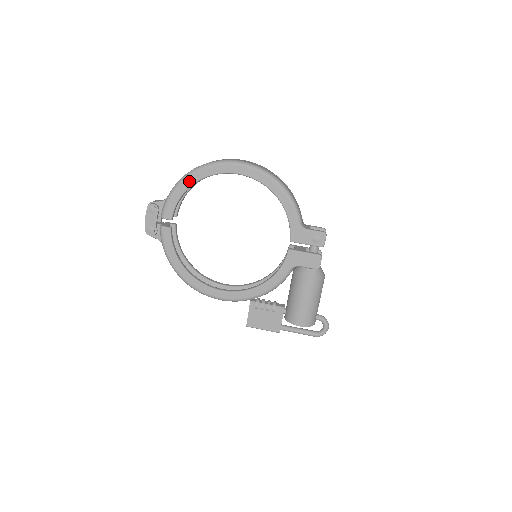
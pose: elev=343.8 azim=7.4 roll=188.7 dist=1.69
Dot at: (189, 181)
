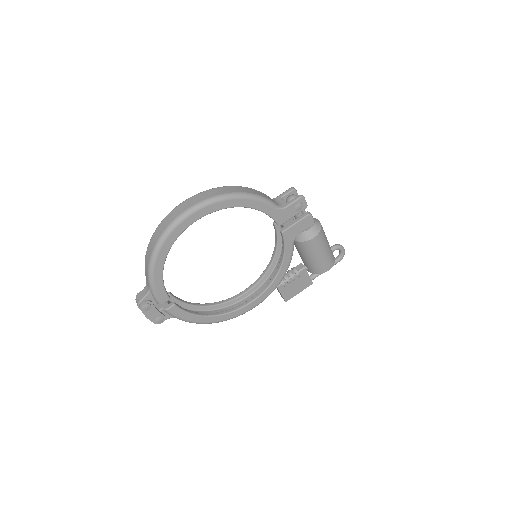
Dot at: (159, 263)
